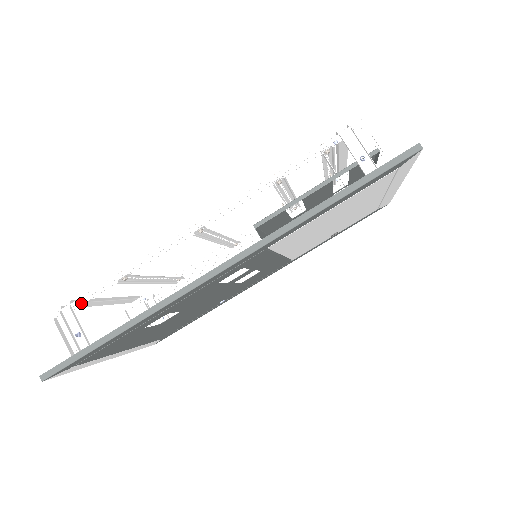
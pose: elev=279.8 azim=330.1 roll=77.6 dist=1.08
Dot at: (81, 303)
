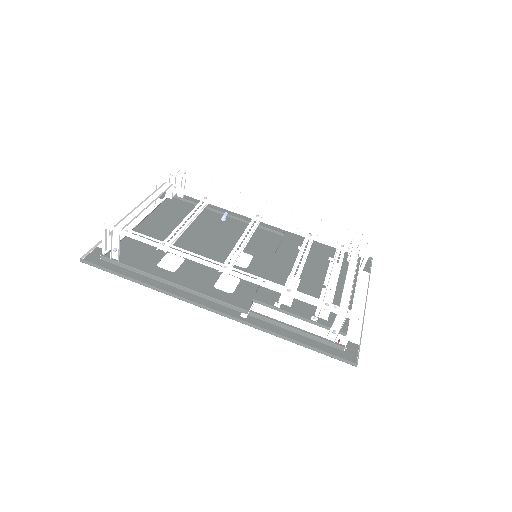
Dot at: (128, 234)
